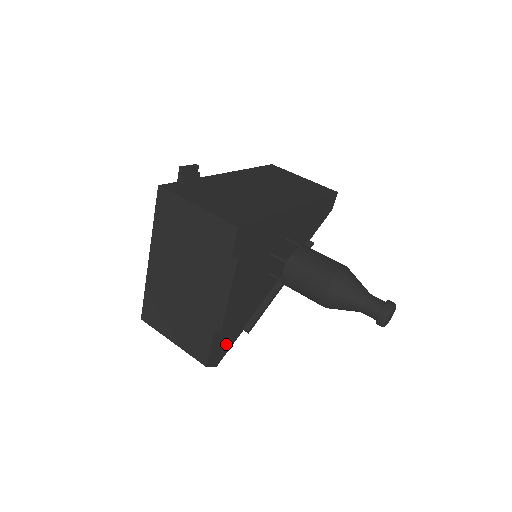
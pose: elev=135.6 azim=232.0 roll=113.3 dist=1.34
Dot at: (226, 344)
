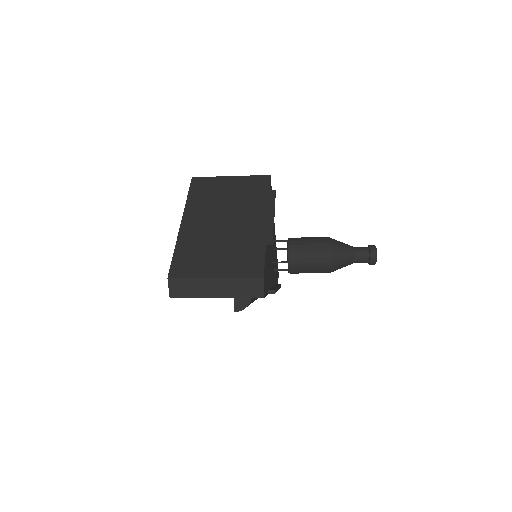
Dot at: (266, 282)
